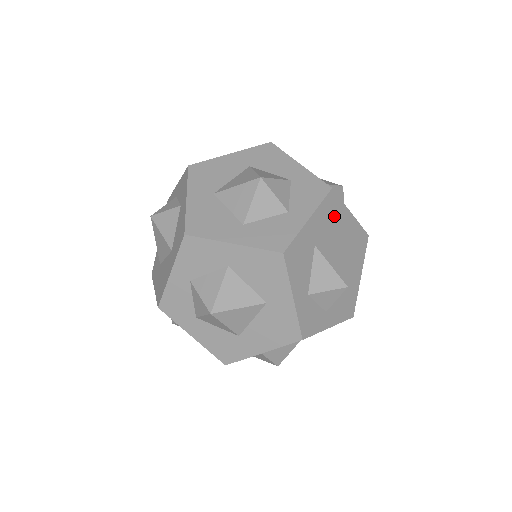
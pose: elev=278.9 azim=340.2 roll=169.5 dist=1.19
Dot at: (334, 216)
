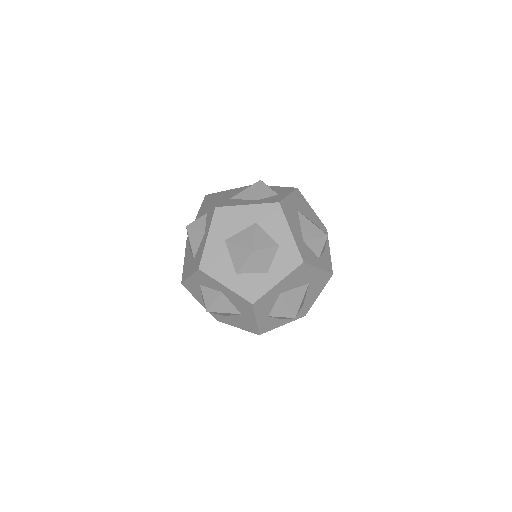
Dot at: (302, 275)
